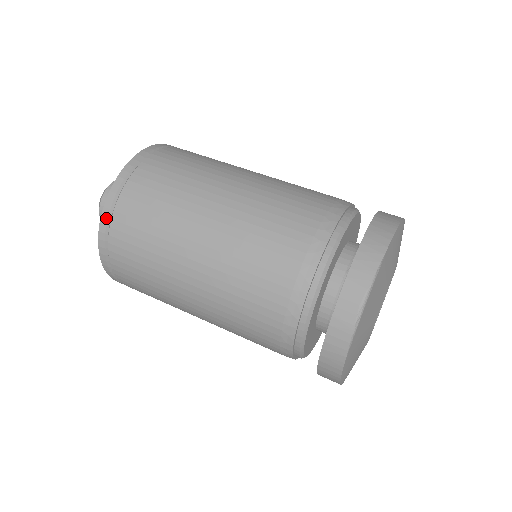
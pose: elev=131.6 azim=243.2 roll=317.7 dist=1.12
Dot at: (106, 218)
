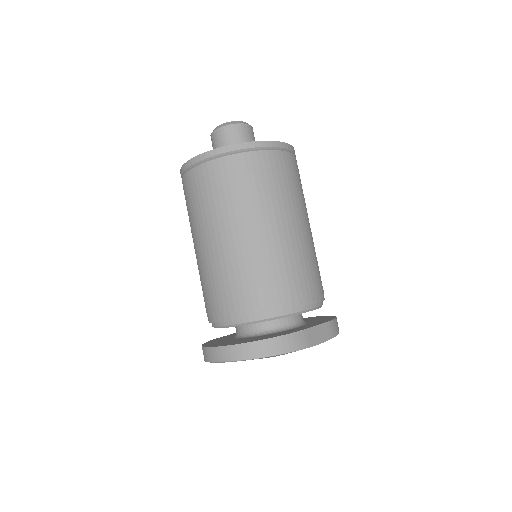
Dot at: (188, 166)
